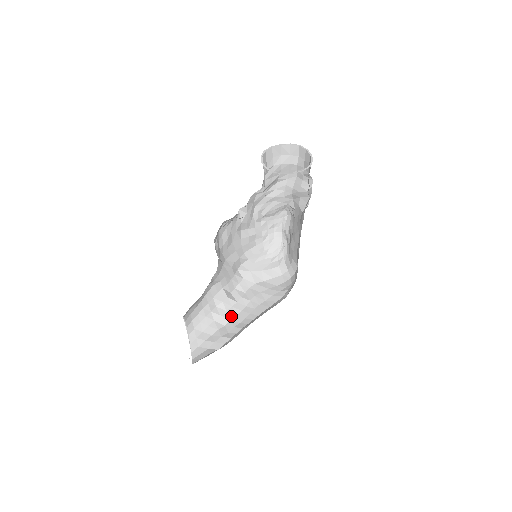
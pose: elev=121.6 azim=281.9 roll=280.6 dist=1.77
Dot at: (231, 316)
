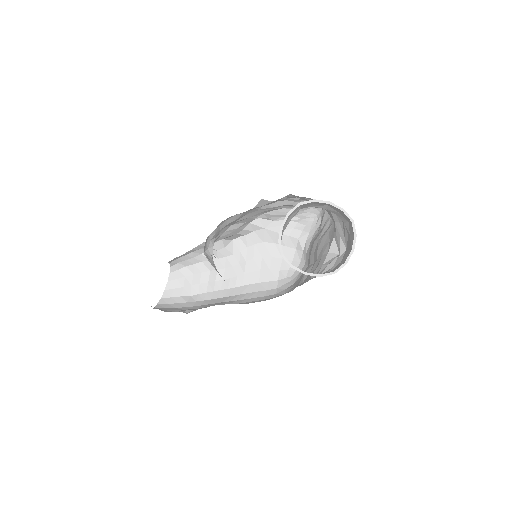
Dot at: (220, 266)
